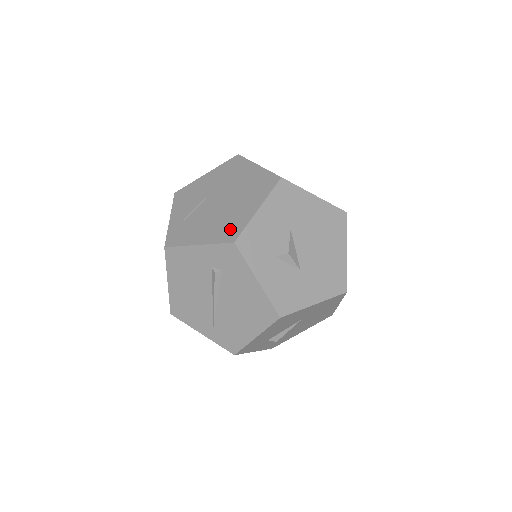
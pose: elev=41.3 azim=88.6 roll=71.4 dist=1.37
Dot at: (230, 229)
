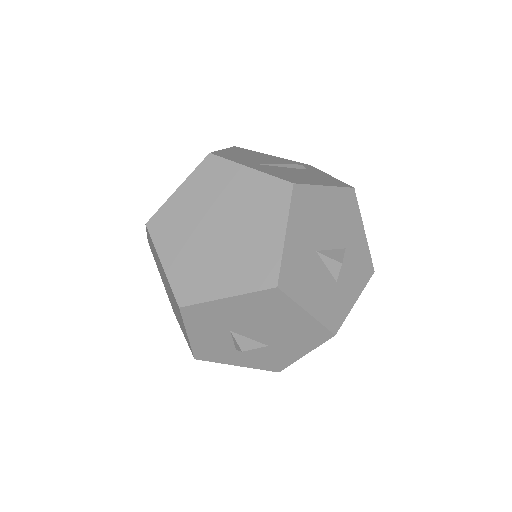
Dot at: (187, 340)
